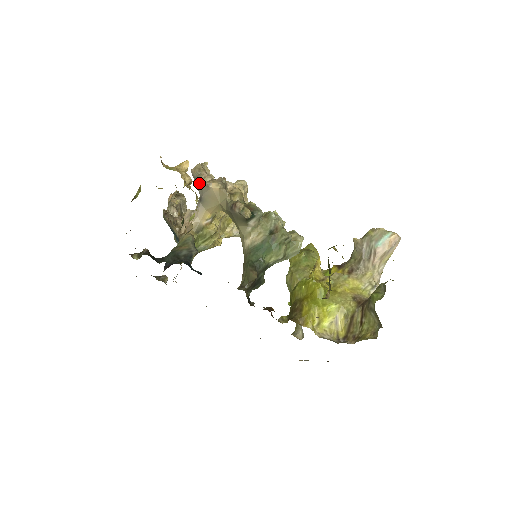
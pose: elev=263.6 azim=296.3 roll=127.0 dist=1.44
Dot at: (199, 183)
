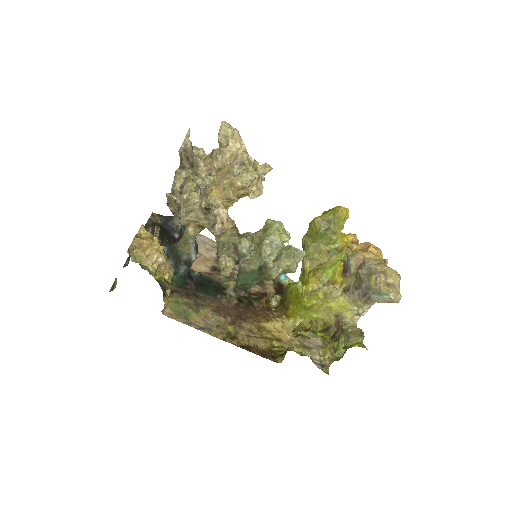
Dot at: (186, 217)
